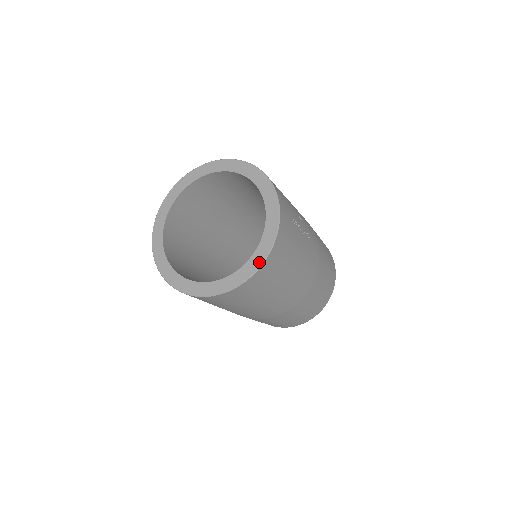
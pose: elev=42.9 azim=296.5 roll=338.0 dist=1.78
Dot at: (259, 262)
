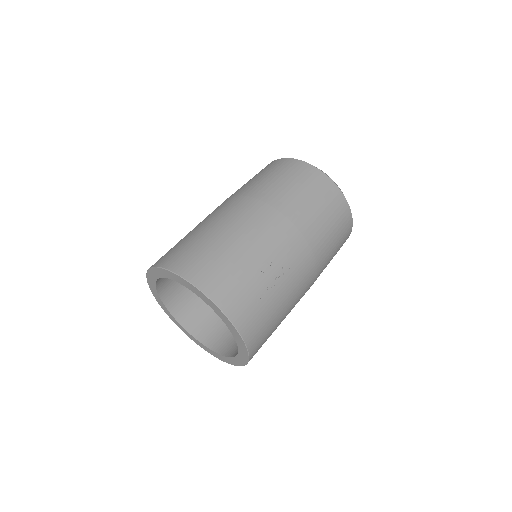
Dot at: (246, 359)
